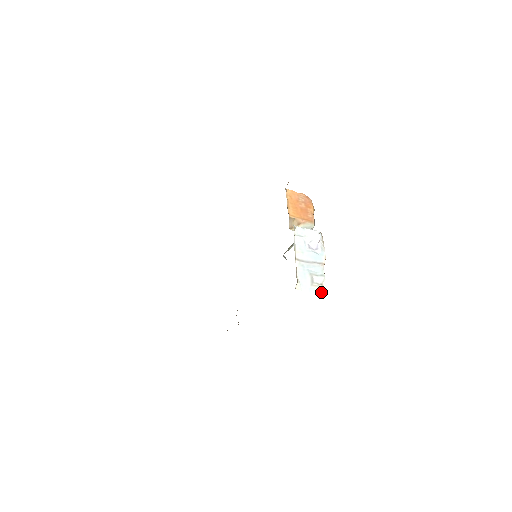
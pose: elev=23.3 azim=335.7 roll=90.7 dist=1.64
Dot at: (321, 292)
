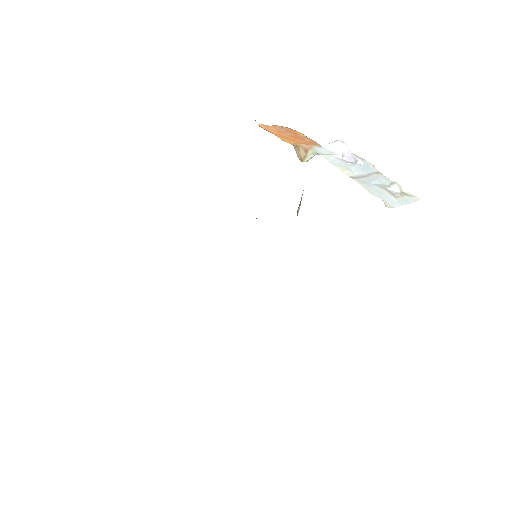
Dot at: (412, 200)
